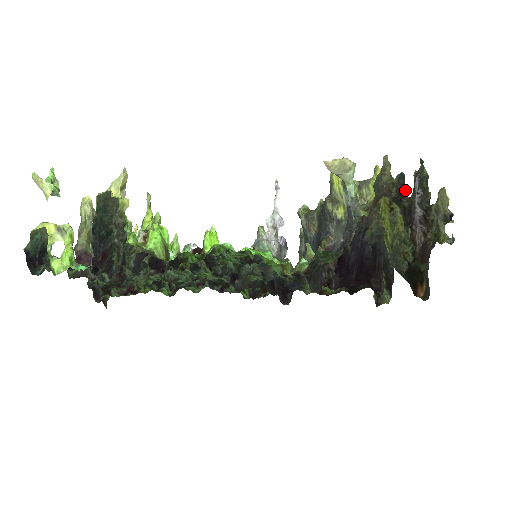
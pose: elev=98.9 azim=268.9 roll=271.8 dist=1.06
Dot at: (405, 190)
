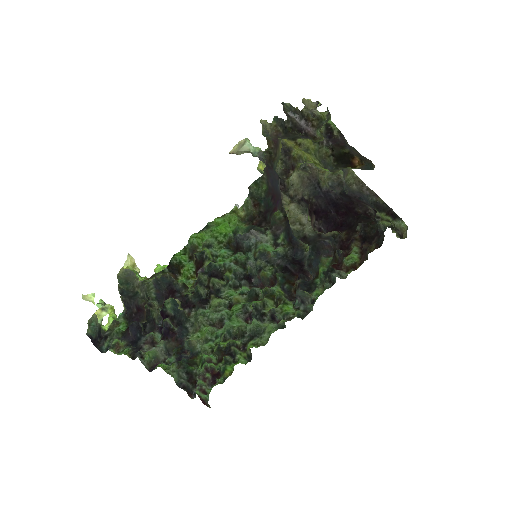
Dot at: (282, 121)
